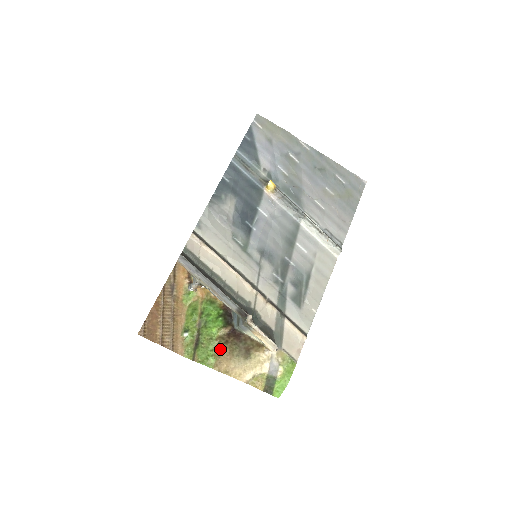
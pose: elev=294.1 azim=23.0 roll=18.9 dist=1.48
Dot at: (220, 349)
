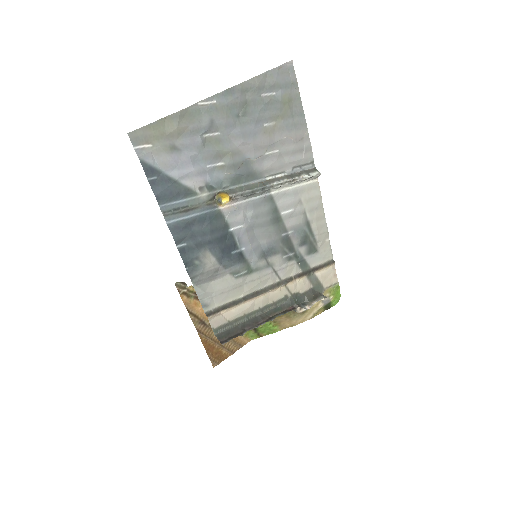
Dot at: (276, 320)
